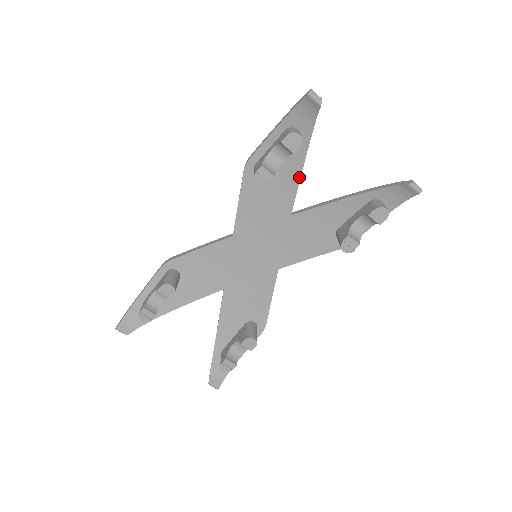
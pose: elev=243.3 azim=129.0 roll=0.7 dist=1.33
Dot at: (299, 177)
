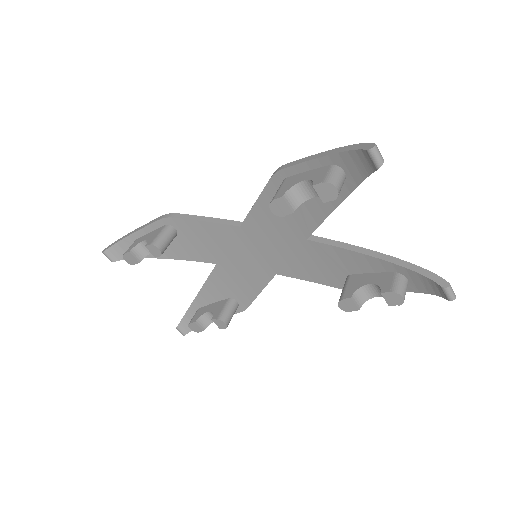
Dot at: (329, 213)
